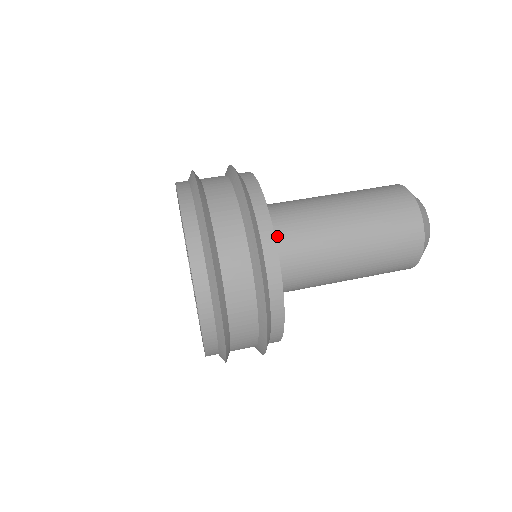
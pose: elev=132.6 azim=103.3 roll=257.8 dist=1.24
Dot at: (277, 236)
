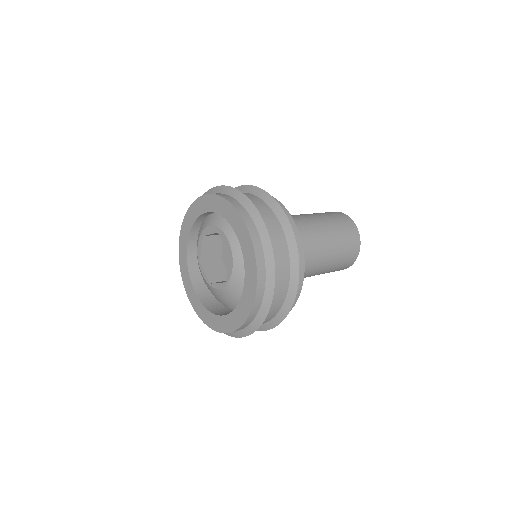
Dot at: occluded
